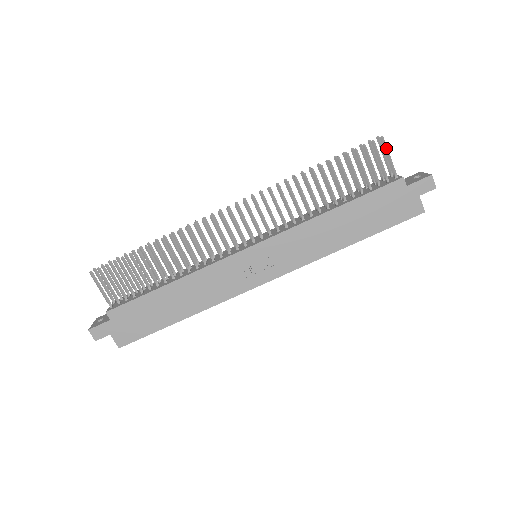
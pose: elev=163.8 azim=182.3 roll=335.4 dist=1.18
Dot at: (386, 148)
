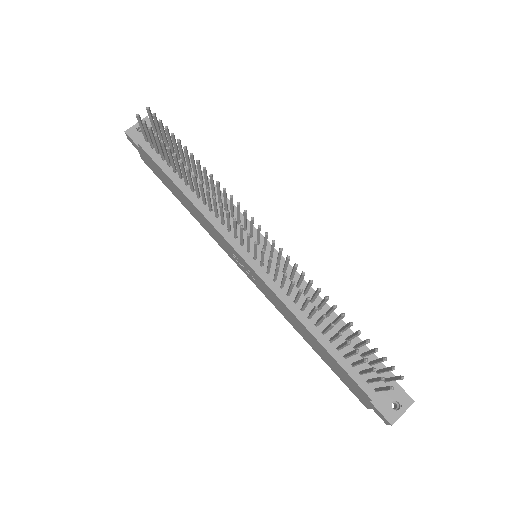
Dot at: (387, 390)
